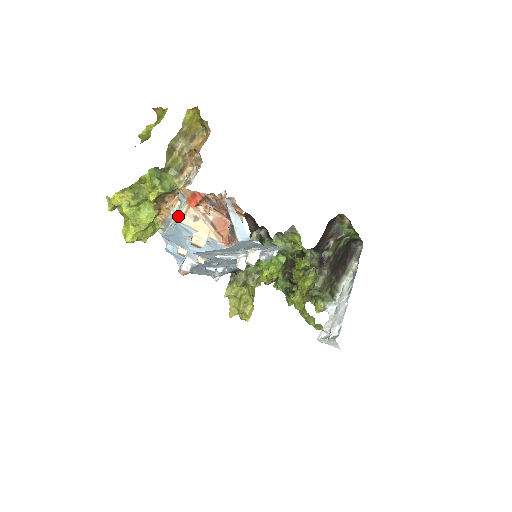
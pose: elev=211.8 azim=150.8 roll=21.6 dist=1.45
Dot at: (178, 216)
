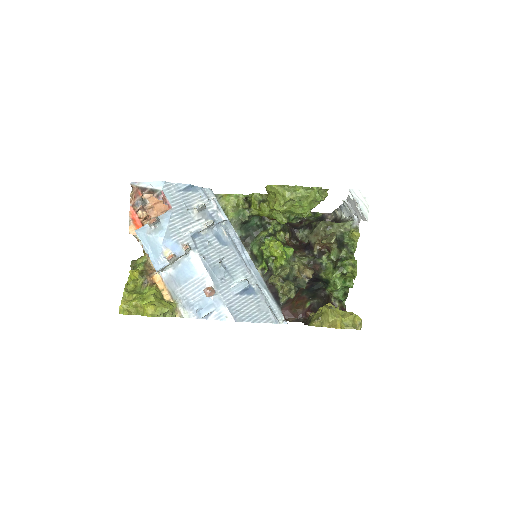
Dot at: occluded
